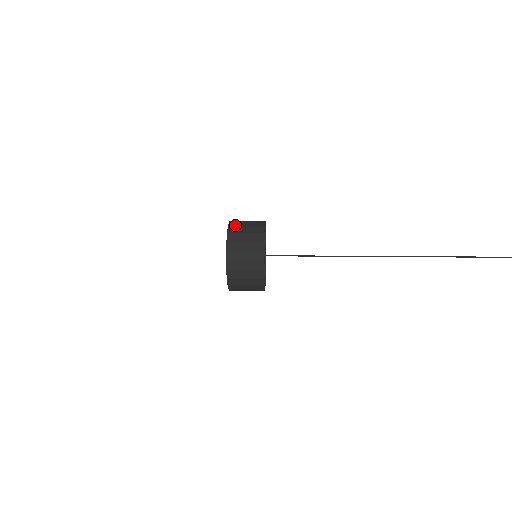
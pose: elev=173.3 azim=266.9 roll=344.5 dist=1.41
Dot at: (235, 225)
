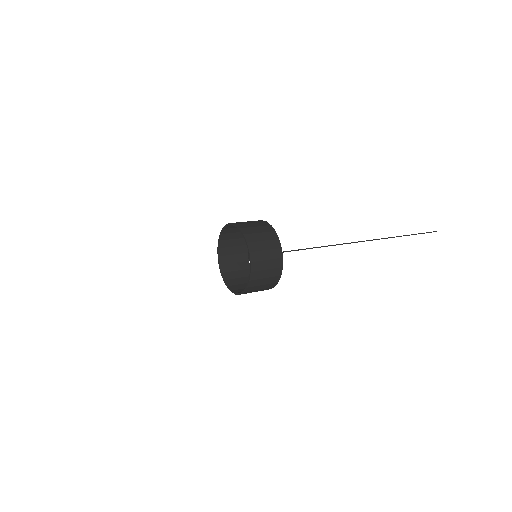
Dot at: occluded
